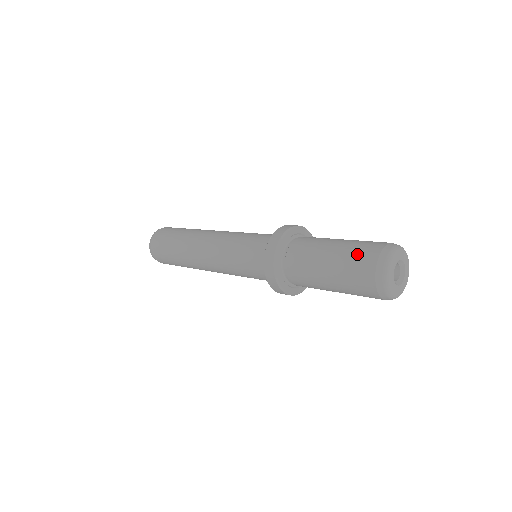
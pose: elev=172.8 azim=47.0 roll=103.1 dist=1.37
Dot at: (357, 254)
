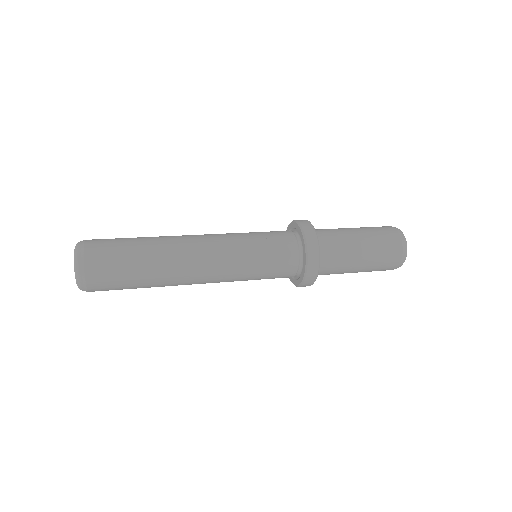
Dot at: (382, 233)
